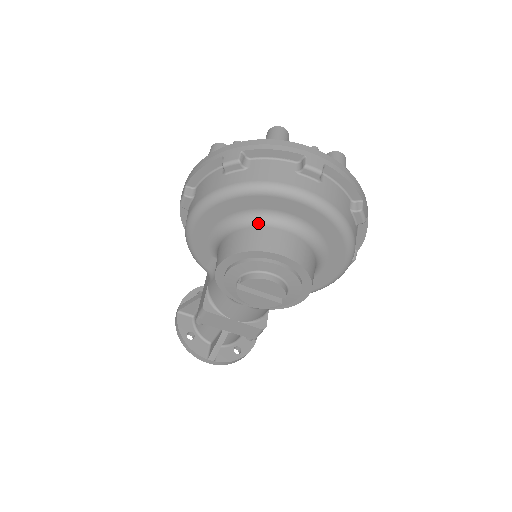
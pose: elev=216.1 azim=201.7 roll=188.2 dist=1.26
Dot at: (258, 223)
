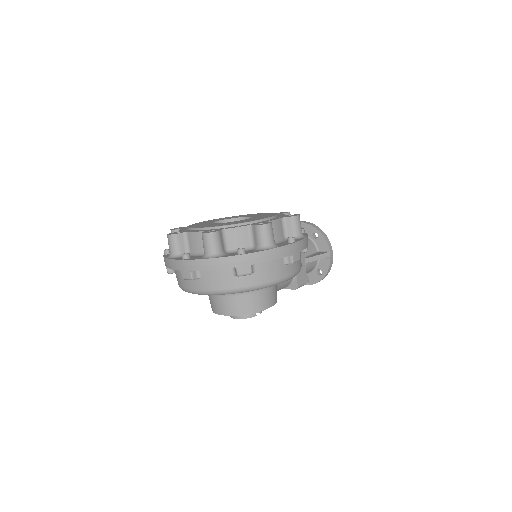
Dot at: occluded
